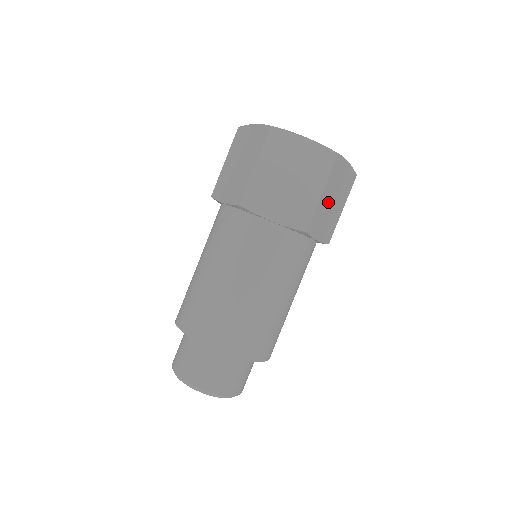
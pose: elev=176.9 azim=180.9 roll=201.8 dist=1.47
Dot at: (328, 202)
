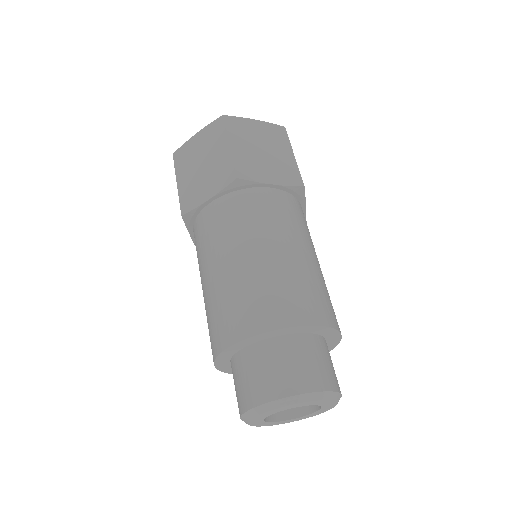
Dot at: (252, 151)
